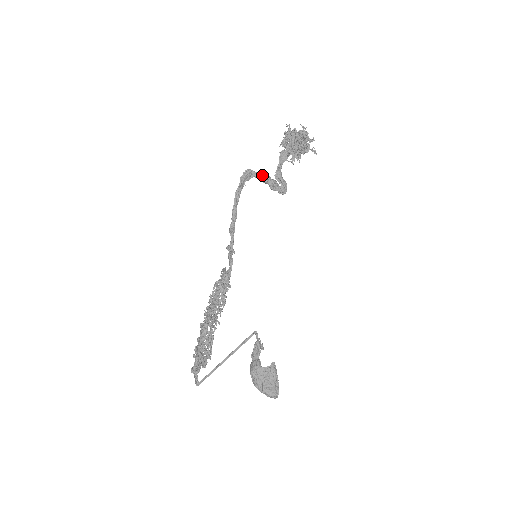
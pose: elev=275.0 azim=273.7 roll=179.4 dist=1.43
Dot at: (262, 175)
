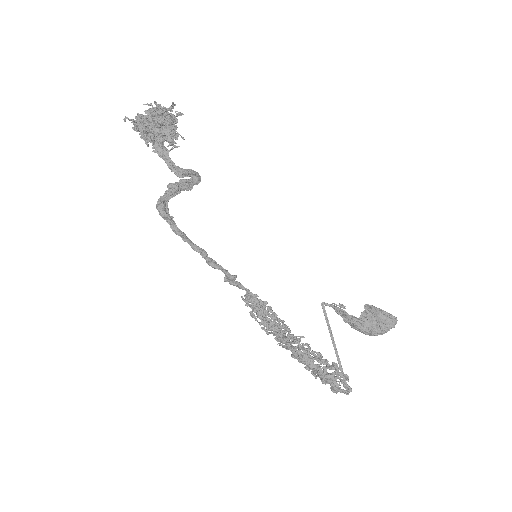
Dot at: (171, 190)
